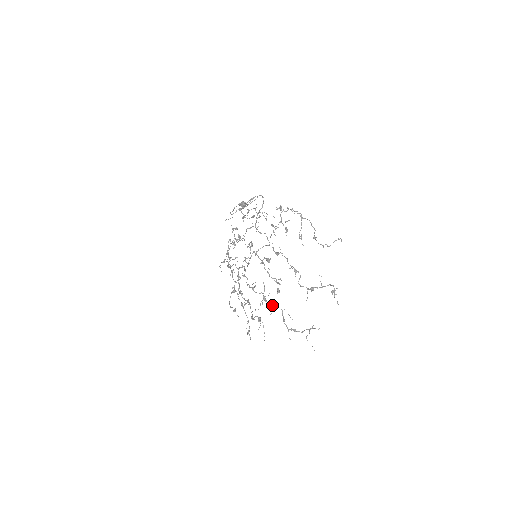
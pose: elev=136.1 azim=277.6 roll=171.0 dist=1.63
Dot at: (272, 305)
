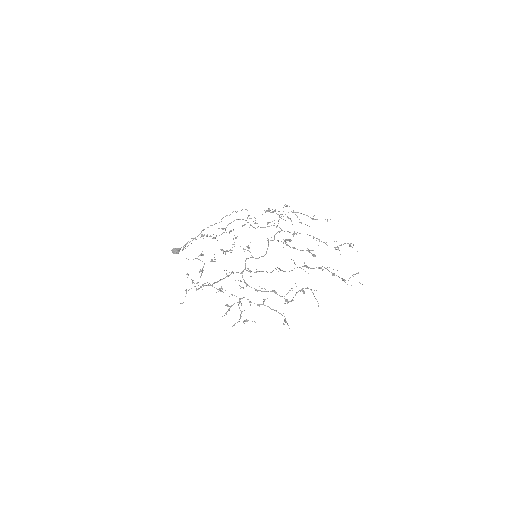
Dot at: occluded
